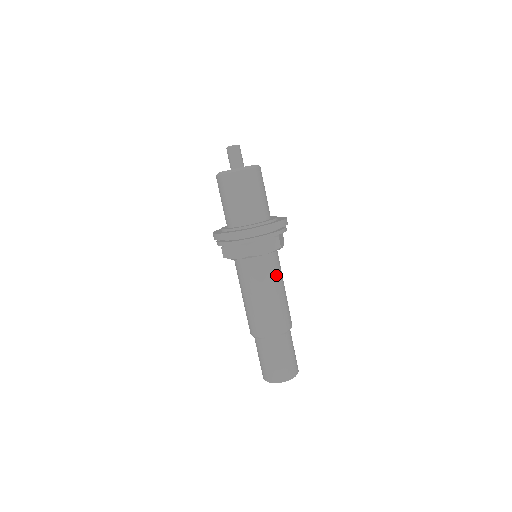
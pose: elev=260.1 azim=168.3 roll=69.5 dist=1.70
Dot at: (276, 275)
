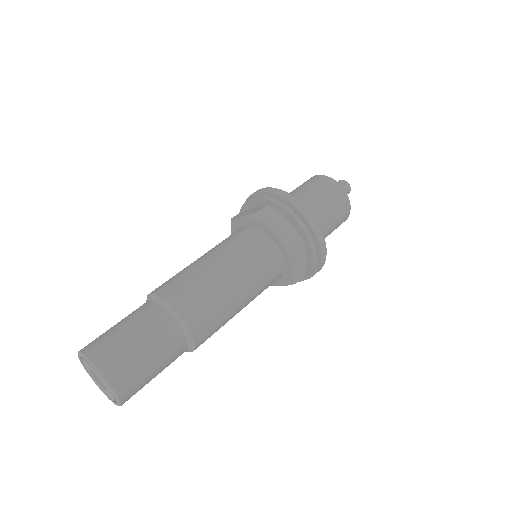
Dot at: (254, 268)
